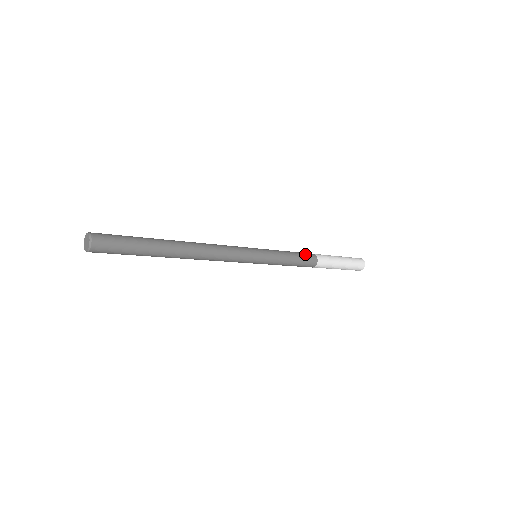
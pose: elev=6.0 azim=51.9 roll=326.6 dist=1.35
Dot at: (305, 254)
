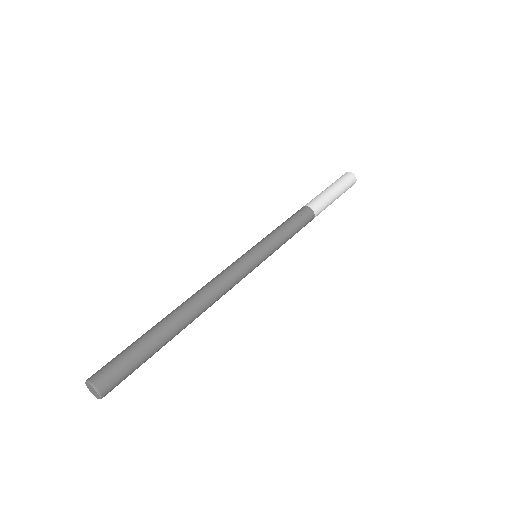
Dot at: (305, 224)
